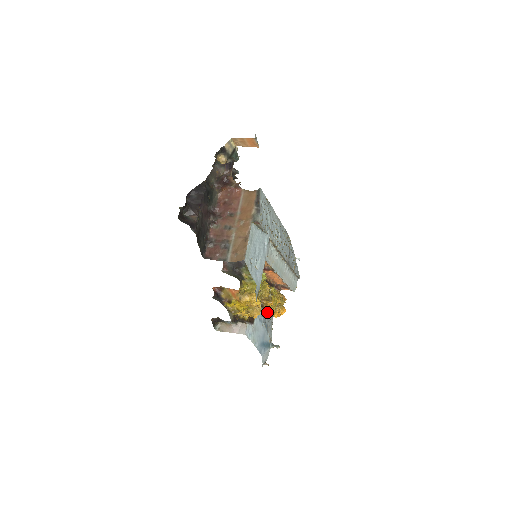
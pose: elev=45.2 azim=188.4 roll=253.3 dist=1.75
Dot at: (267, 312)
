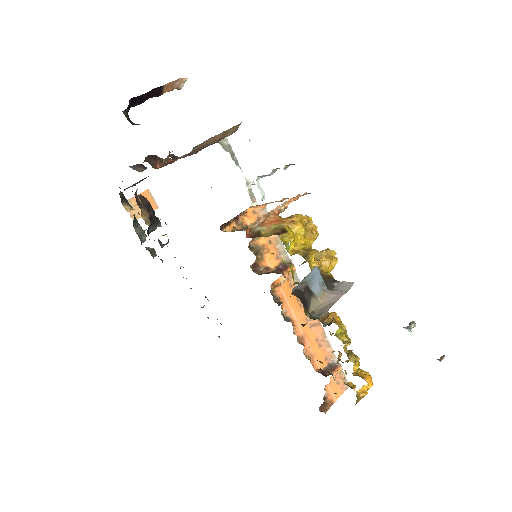
Dot at: occluded
